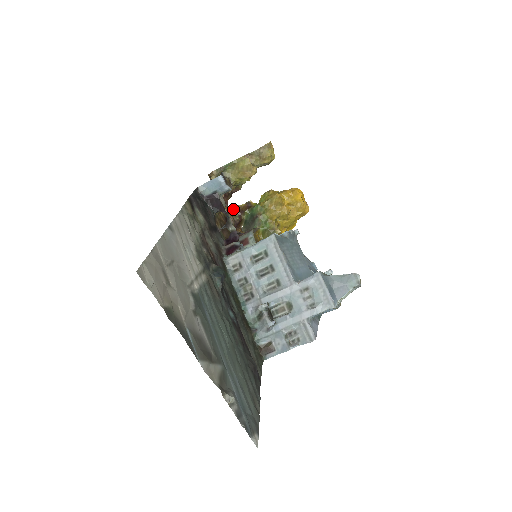
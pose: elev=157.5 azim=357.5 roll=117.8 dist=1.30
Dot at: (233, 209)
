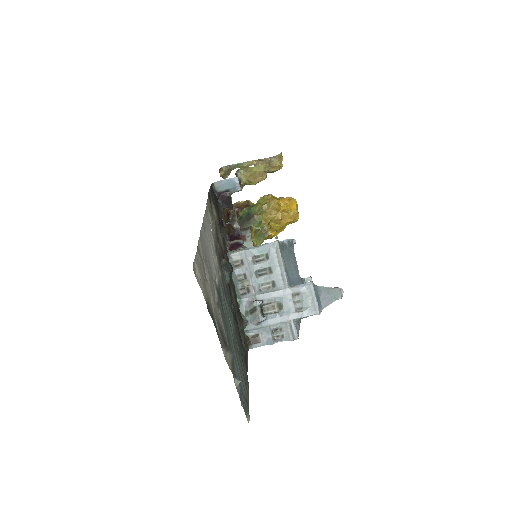
Dot at: (233, 204)
